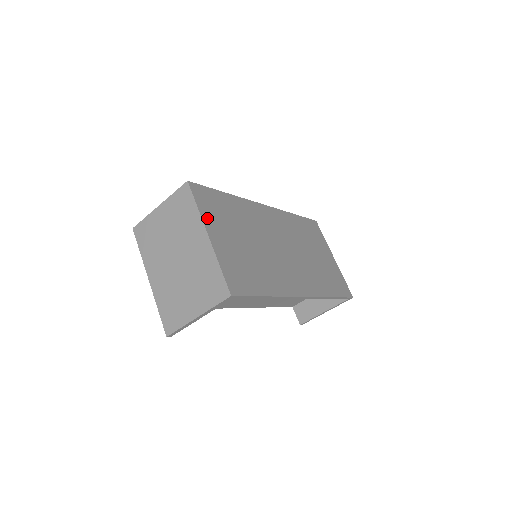
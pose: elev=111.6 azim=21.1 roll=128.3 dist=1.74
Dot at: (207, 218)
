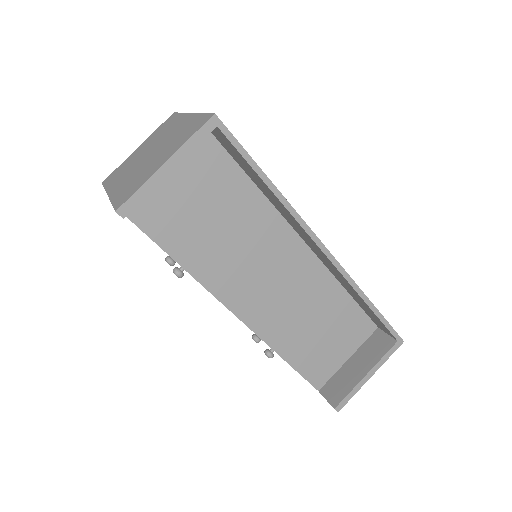
Dot at: occluded
